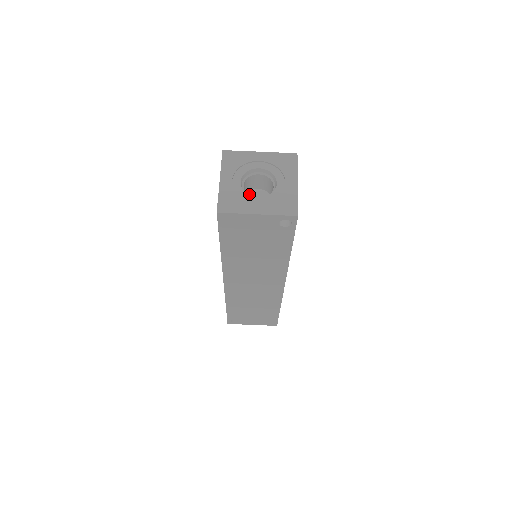
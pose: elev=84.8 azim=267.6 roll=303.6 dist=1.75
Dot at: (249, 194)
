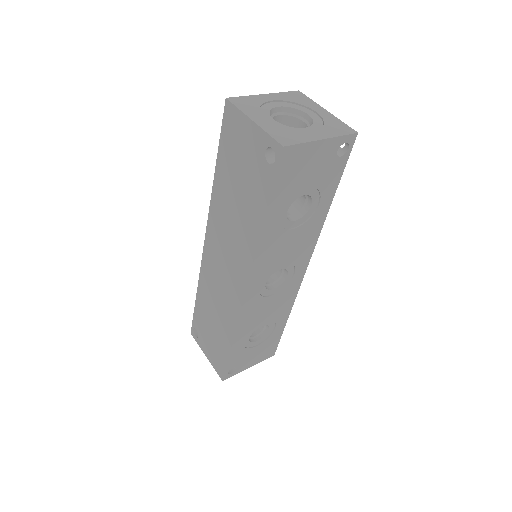
Dot at: occluded
